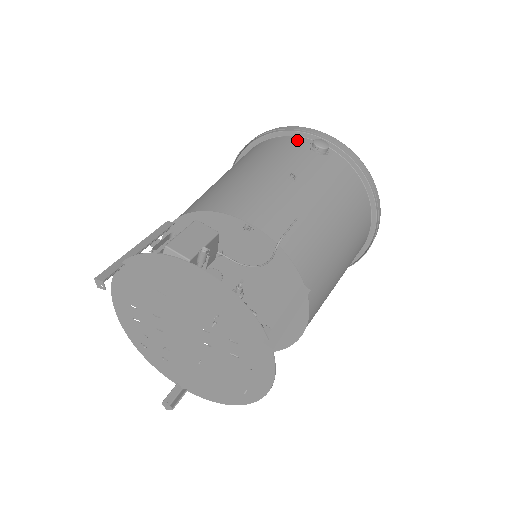
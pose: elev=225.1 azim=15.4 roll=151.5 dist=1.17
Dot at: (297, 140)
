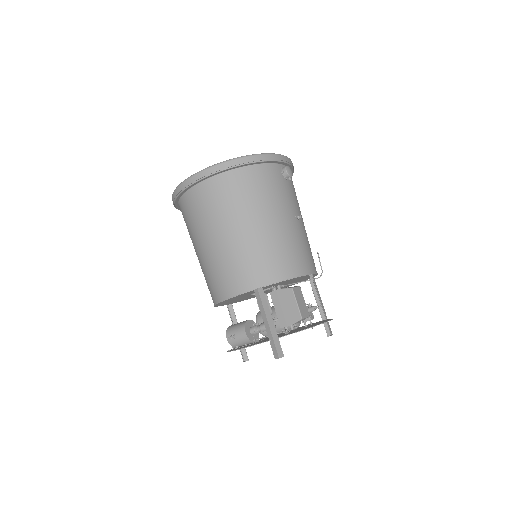
Dot at: (272, 169)
